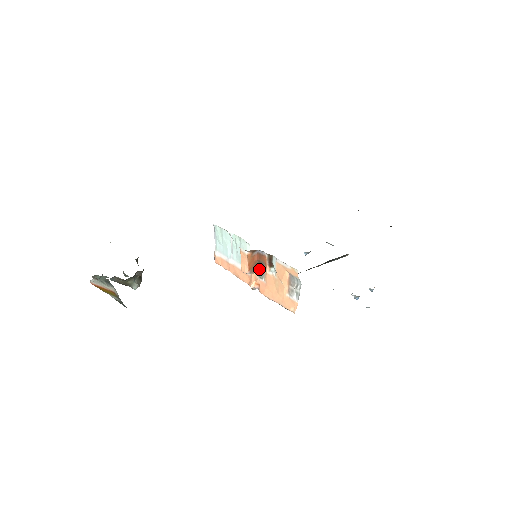
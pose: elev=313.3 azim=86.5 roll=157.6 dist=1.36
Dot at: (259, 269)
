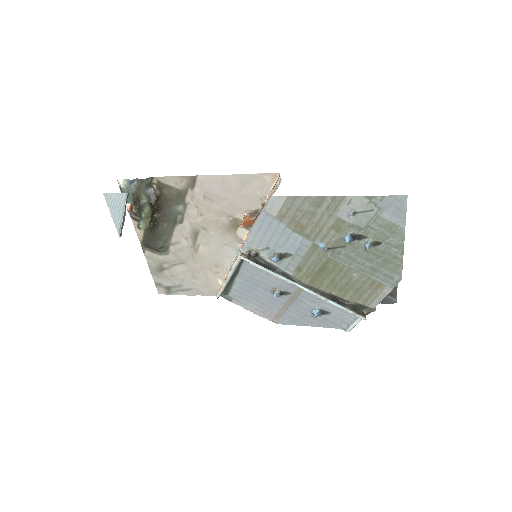
Dot at: occluded
